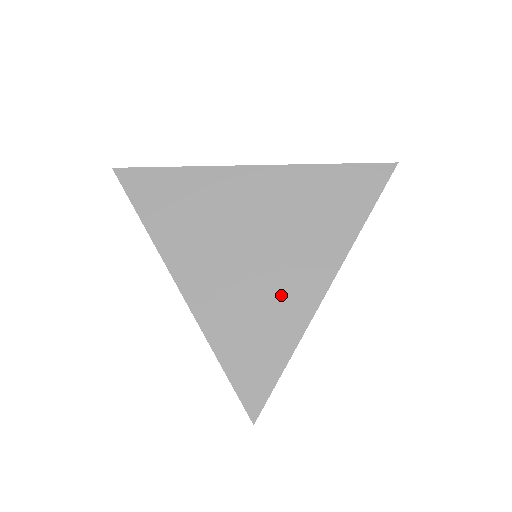
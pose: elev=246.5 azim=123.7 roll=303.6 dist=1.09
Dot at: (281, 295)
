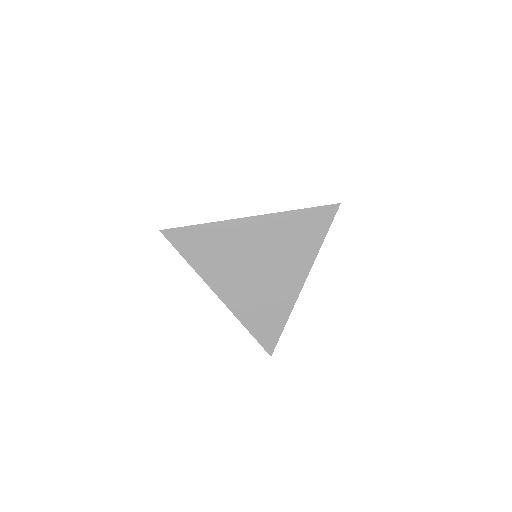
Dot at: (277, 291)
